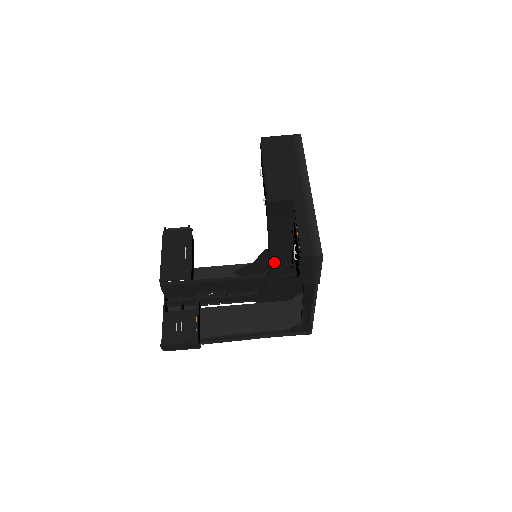
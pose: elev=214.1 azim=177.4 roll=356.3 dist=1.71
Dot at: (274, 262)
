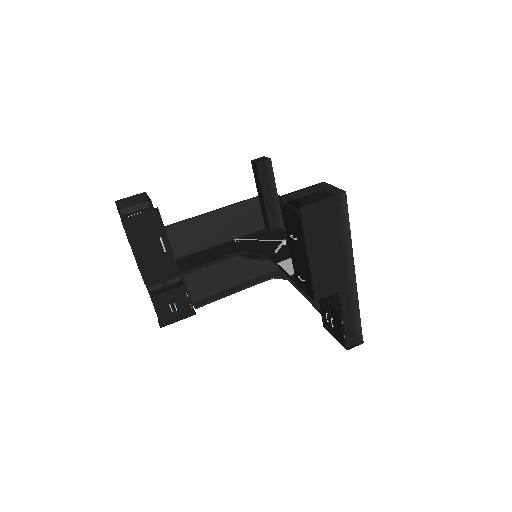
Dot at: occluded
